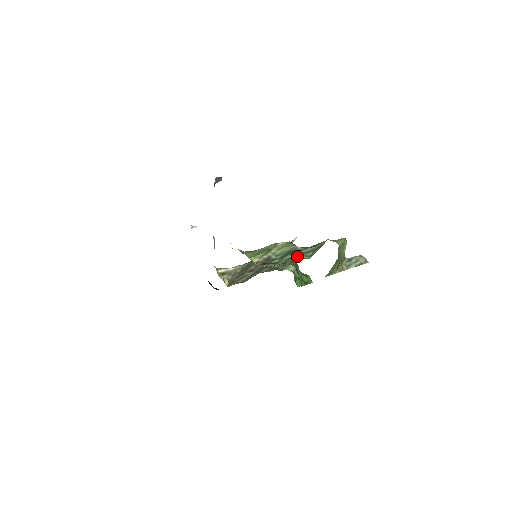
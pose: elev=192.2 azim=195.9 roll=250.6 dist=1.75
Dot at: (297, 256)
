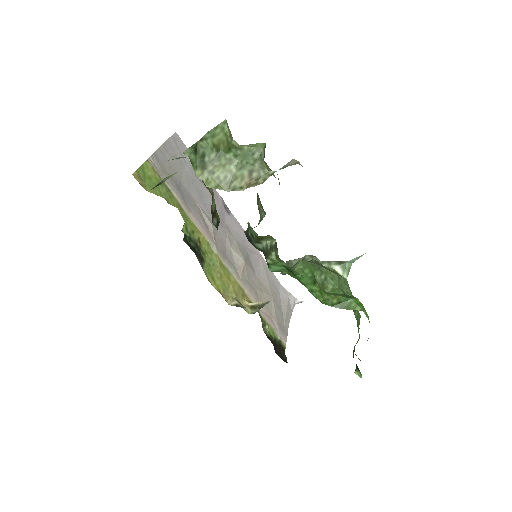
Dot at: occluded
